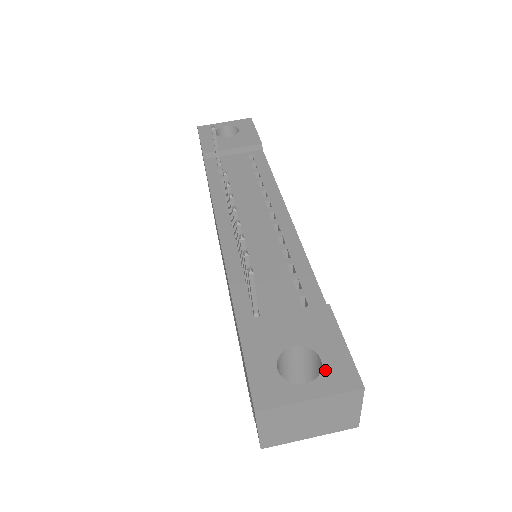
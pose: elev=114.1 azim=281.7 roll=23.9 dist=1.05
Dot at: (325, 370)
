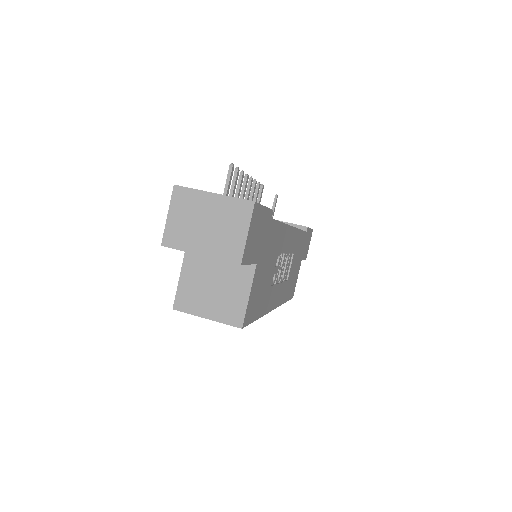
Dot at: occluded
